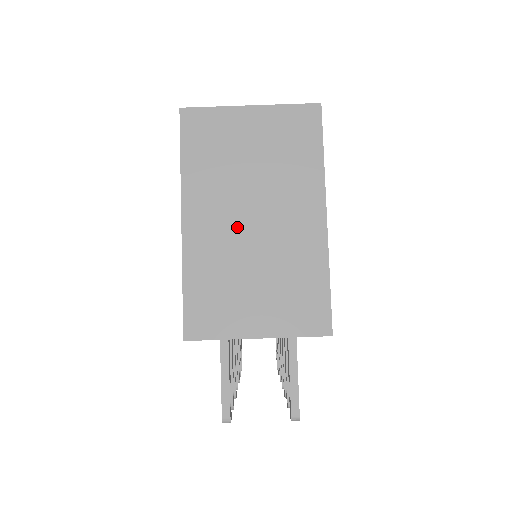
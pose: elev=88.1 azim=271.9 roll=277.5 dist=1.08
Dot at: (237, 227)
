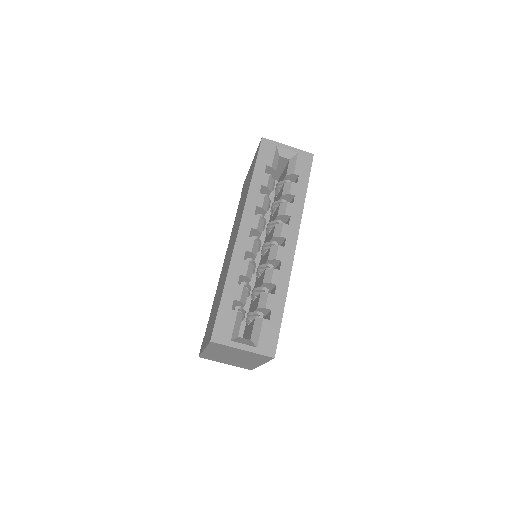
Dot at: (226, 356)
